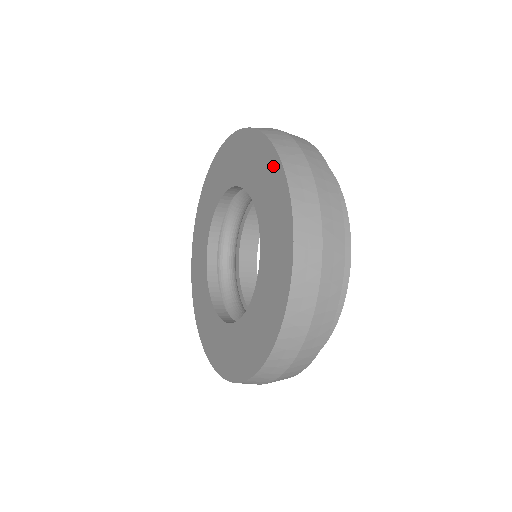
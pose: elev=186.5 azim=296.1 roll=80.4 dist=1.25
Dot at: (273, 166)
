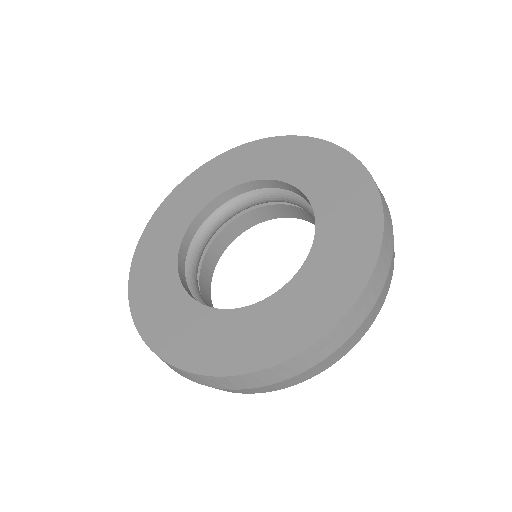
Dot at: (331, 154)
